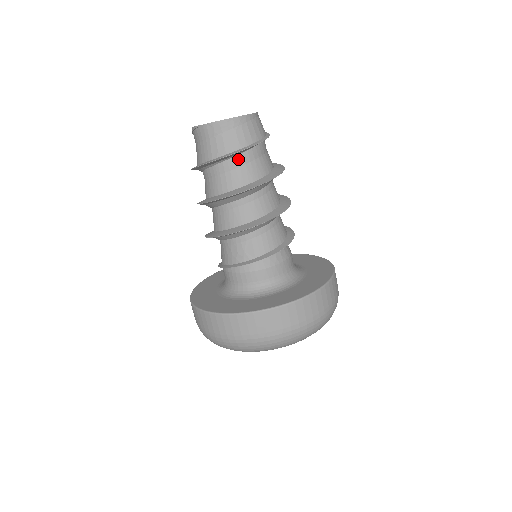
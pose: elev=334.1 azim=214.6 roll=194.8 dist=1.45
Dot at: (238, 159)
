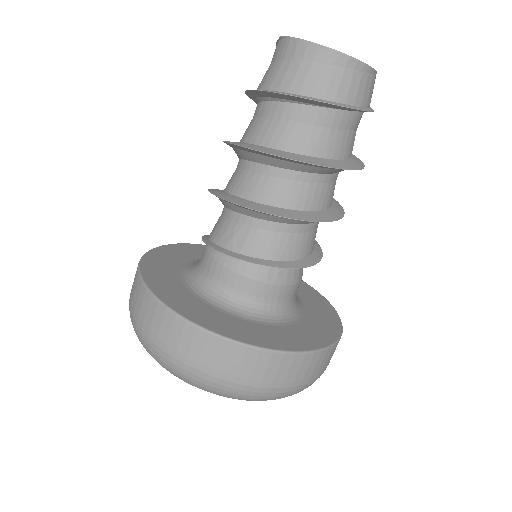
Dot at: (300, 110)
